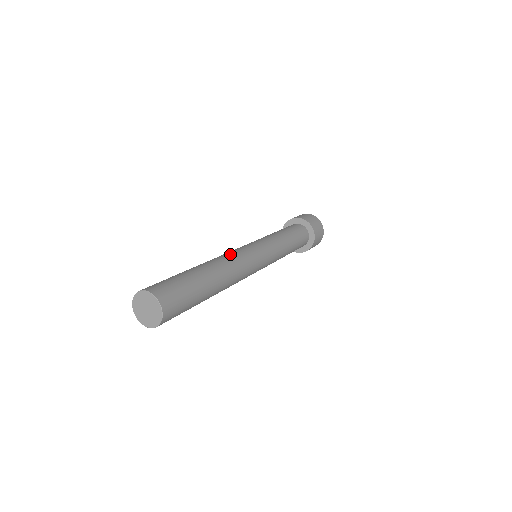
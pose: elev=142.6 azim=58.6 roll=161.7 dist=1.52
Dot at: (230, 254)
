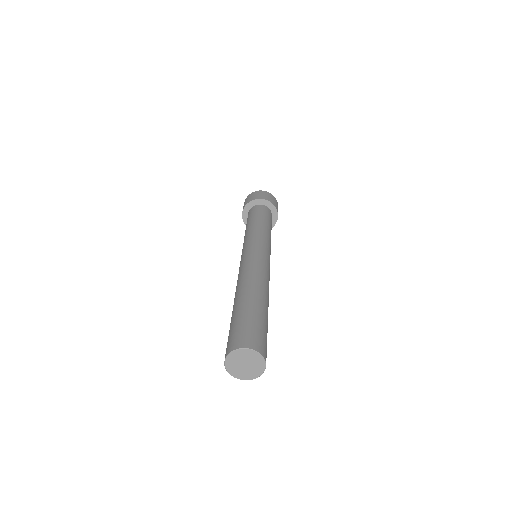
Dot at: (251, 268)
